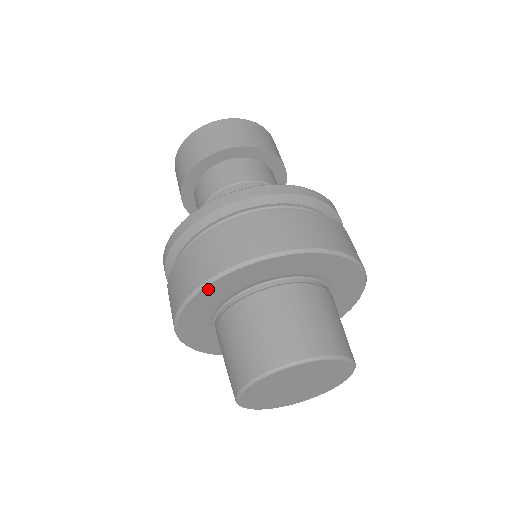
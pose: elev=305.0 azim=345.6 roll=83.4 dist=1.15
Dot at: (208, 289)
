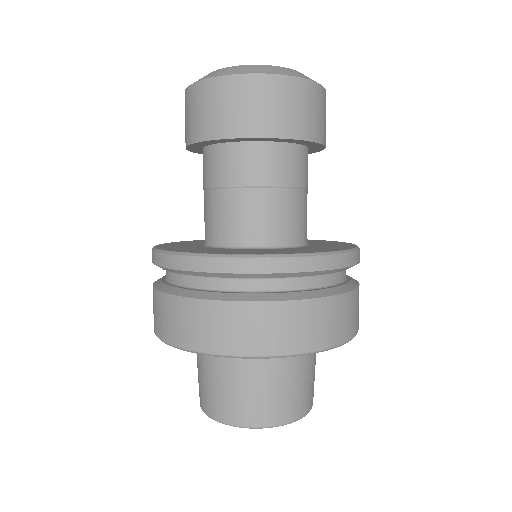
Dot at: (212, 354)
